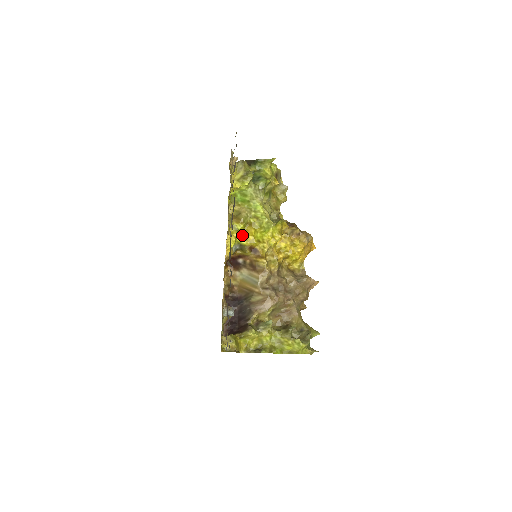
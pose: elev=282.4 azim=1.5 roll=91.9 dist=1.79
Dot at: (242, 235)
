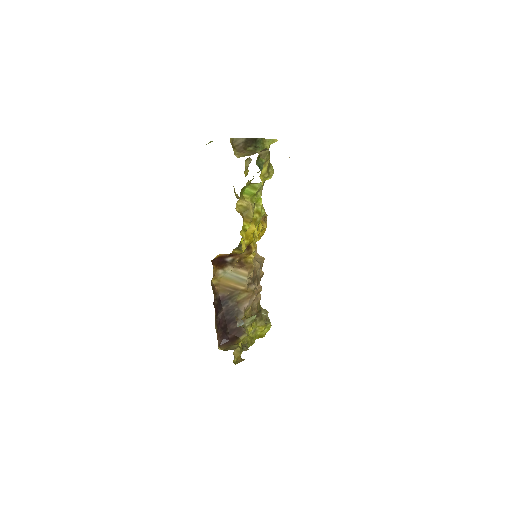
Dot at: occluded
